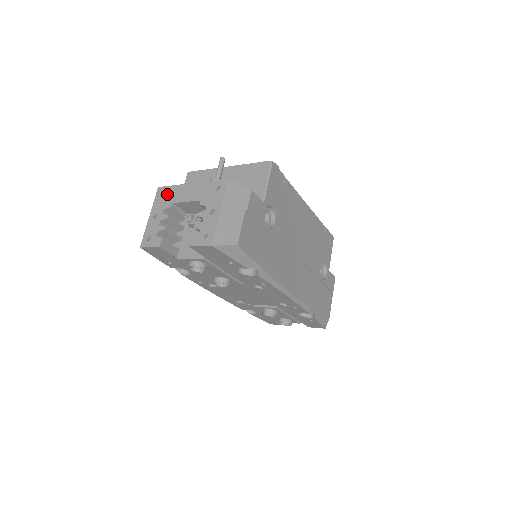
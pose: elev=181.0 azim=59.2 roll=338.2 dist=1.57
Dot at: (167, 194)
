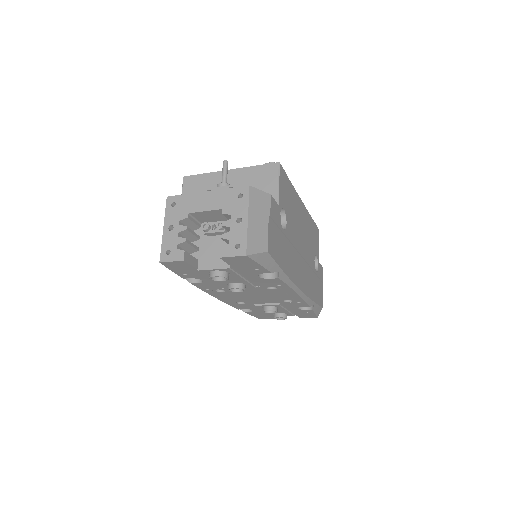
Dot at: (180, 204)
